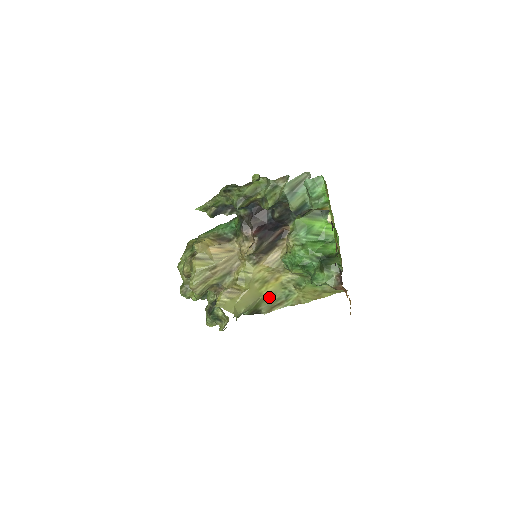
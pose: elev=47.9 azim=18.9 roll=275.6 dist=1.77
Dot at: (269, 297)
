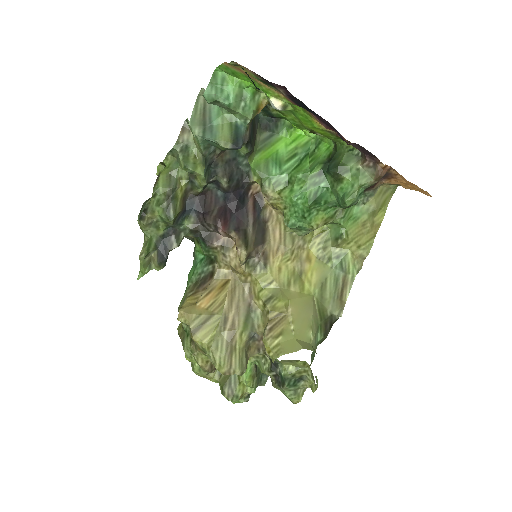
Dot at: (323, 289)
